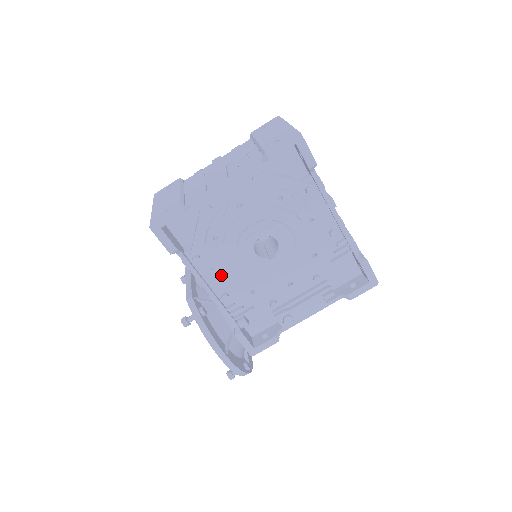
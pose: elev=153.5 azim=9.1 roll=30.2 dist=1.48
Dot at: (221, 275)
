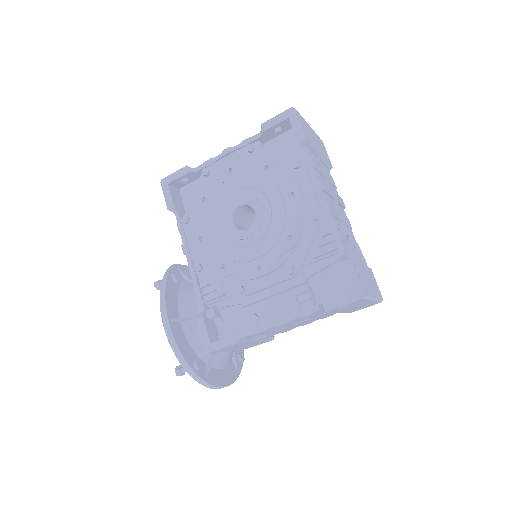
Dot at: (200, 240)
